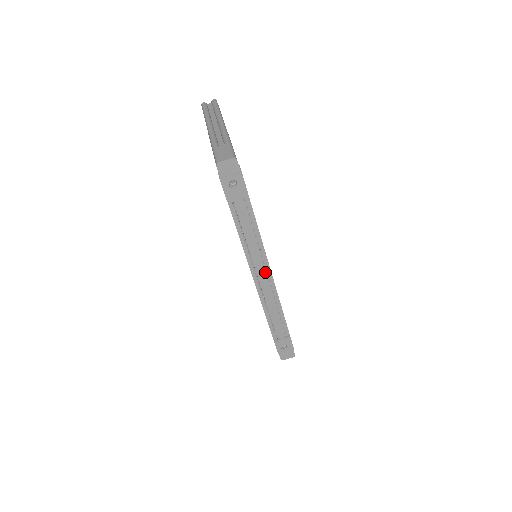
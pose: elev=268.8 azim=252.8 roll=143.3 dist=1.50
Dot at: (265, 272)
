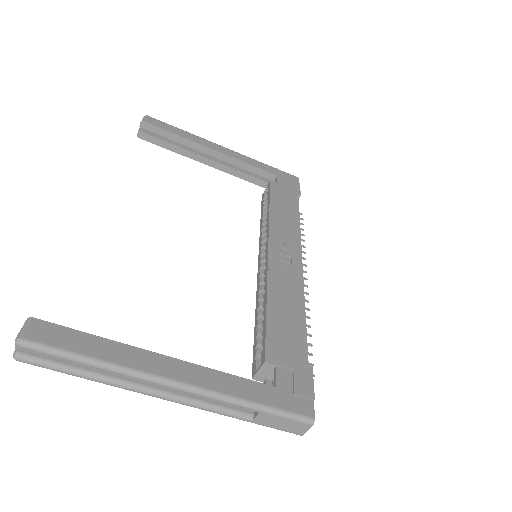
Dot at: occluded
